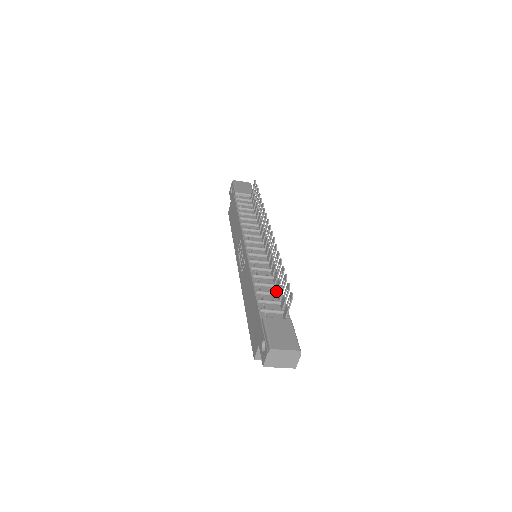
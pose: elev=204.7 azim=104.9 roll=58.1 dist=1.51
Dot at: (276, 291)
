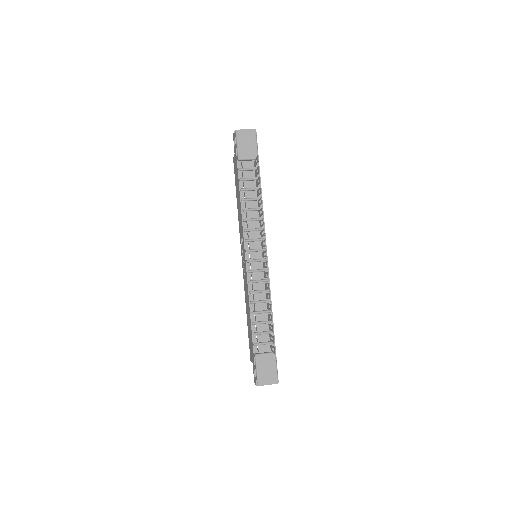
Dot at: (268, 318)
